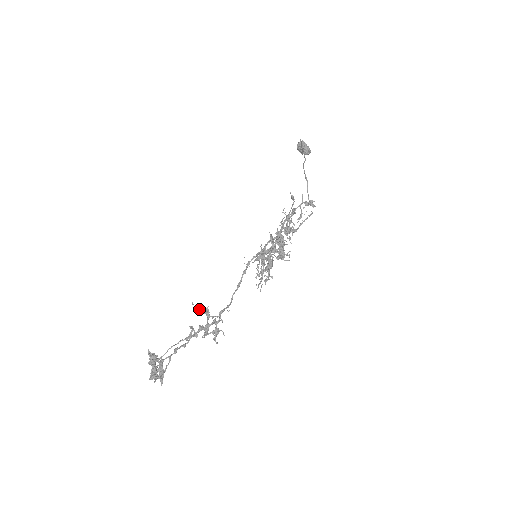
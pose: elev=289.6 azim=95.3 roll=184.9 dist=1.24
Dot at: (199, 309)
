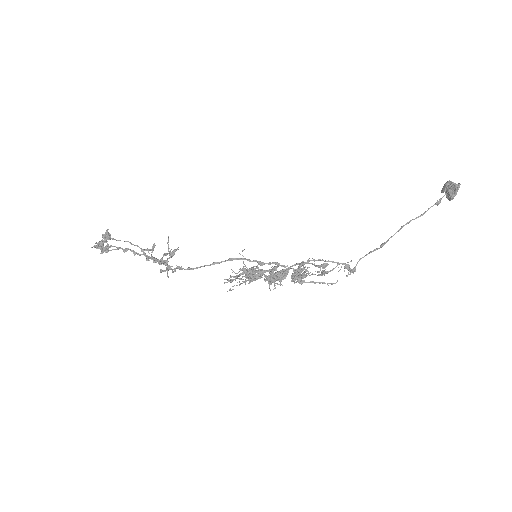
Dot at: (168, 246)
